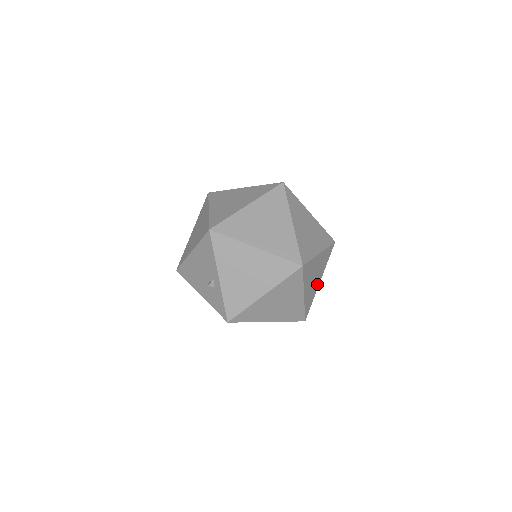
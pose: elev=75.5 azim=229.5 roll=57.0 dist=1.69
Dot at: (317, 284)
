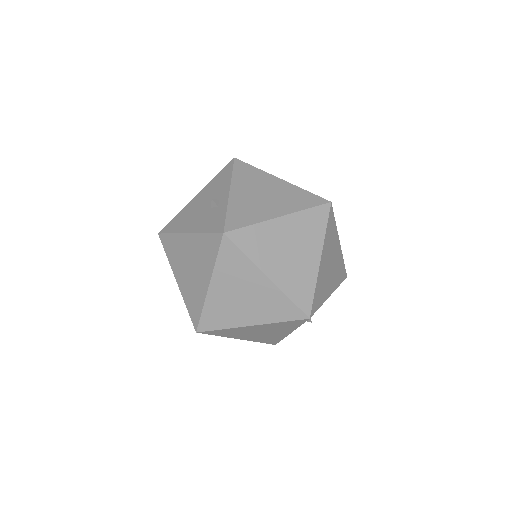
Dot at: (328, 290)
